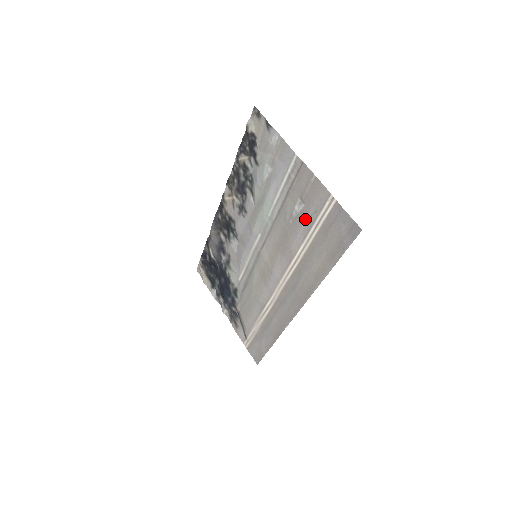
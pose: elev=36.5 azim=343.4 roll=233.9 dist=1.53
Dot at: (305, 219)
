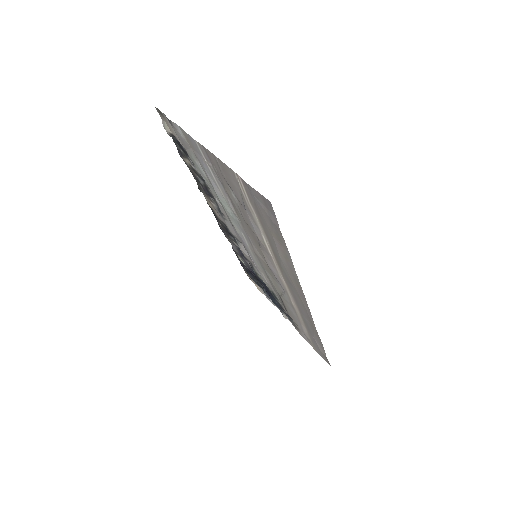
Dot at: (243, 206)
